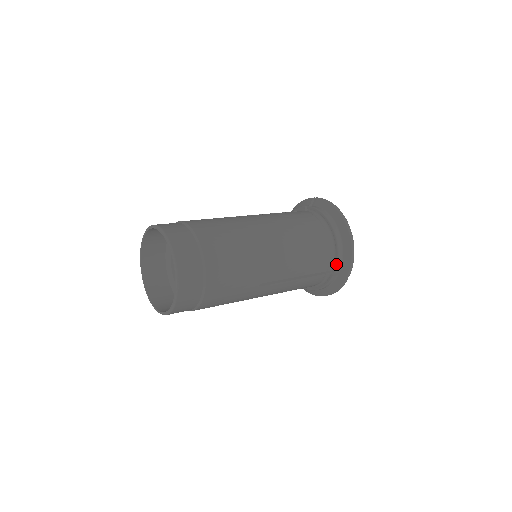
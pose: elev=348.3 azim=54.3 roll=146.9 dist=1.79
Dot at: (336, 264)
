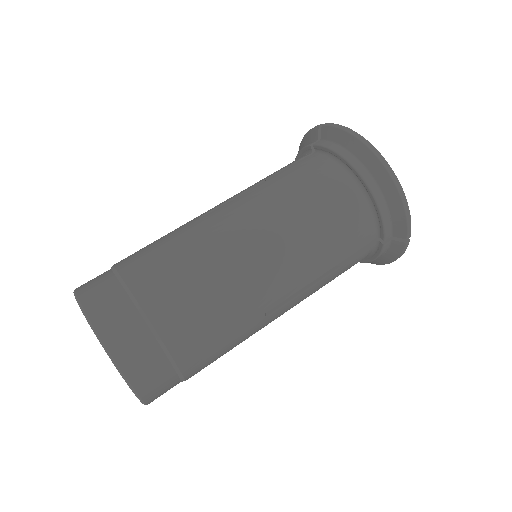
Dot at: (382, 228)
